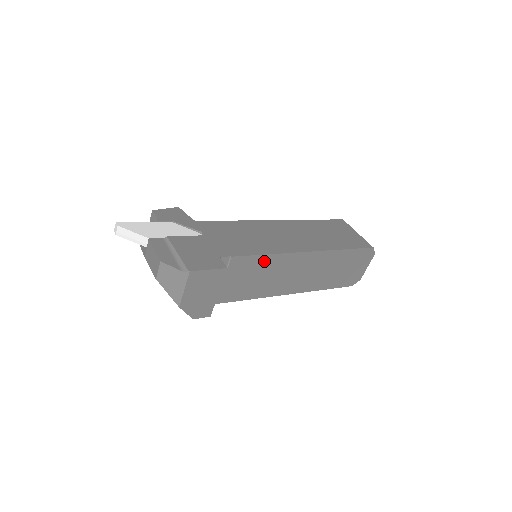
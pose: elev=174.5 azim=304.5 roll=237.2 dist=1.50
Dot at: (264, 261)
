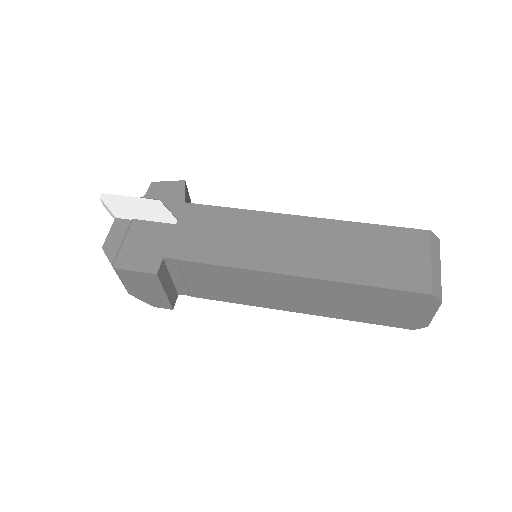
Dot at: (228, 272)
